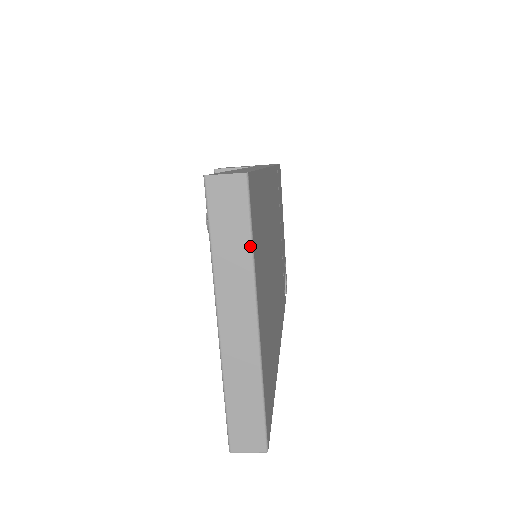
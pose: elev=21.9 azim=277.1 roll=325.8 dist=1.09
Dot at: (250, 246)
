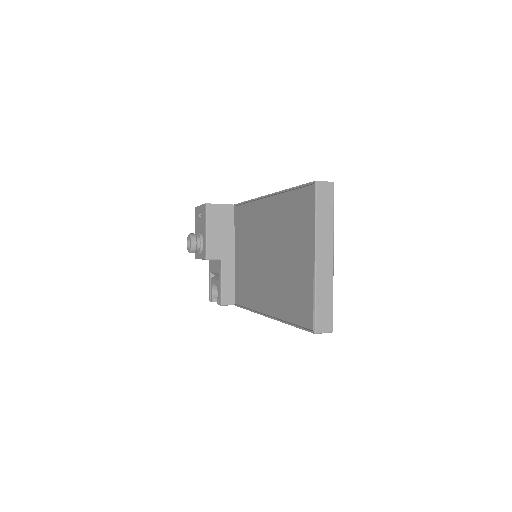
Dot at: (333, 217)
